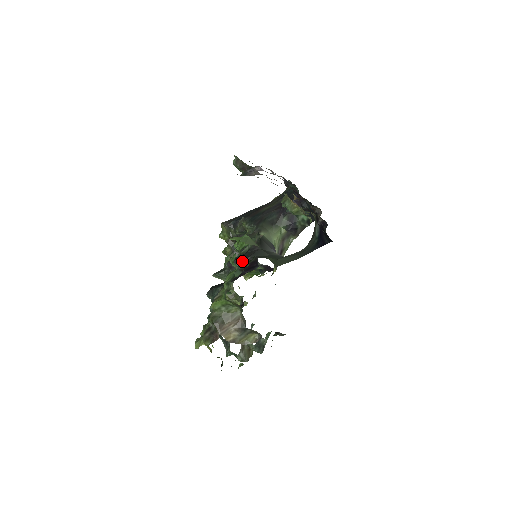
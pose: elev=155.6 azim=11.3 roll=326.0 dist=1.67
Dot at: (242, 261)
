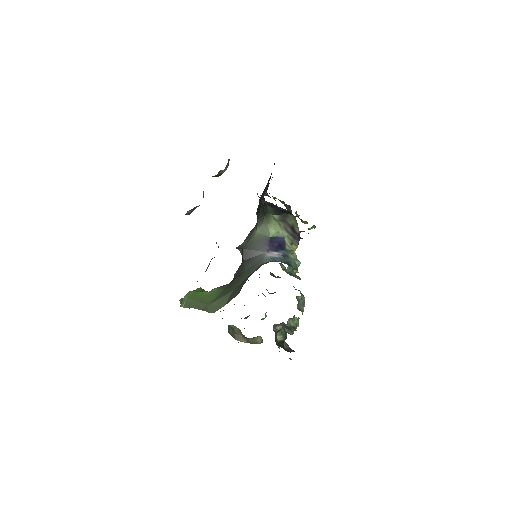
Dot at: occluded
